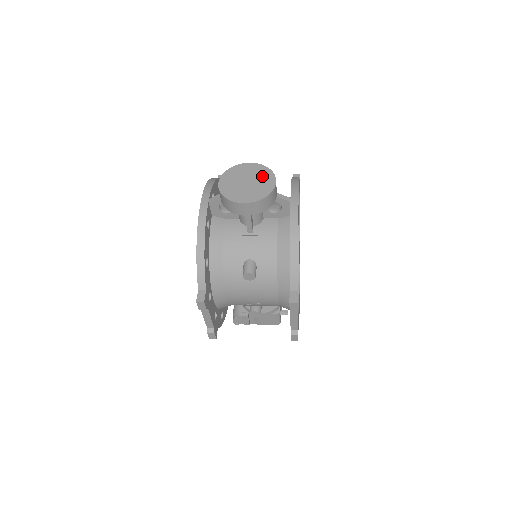
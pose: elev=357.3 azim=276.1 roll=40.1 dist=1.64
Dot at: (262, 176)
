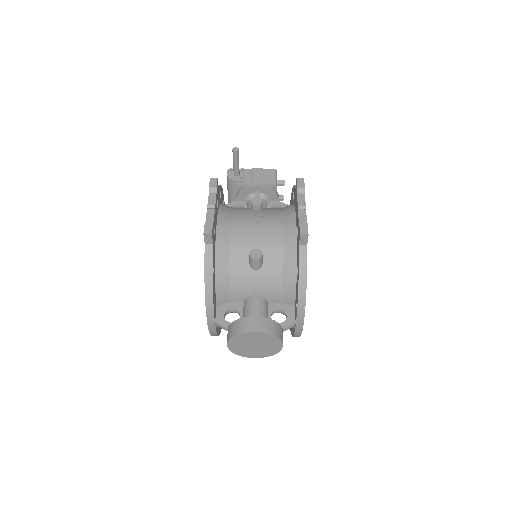
Dot at: (269, 343)
